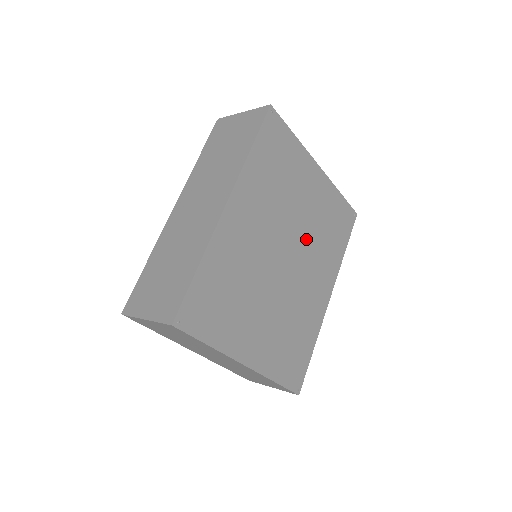
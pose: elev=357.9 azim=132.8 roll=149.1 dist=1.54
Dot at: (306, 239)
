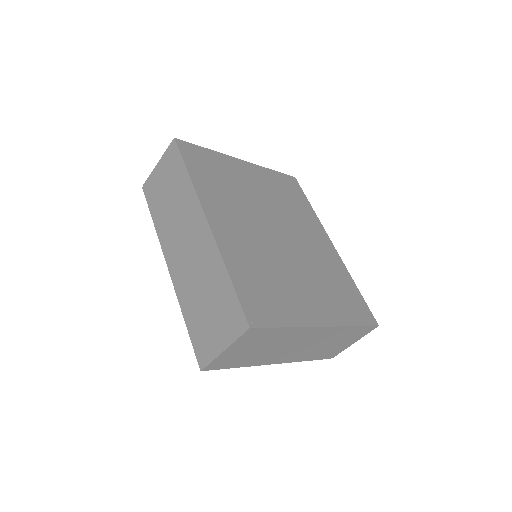
Dot at: (279, 213)
